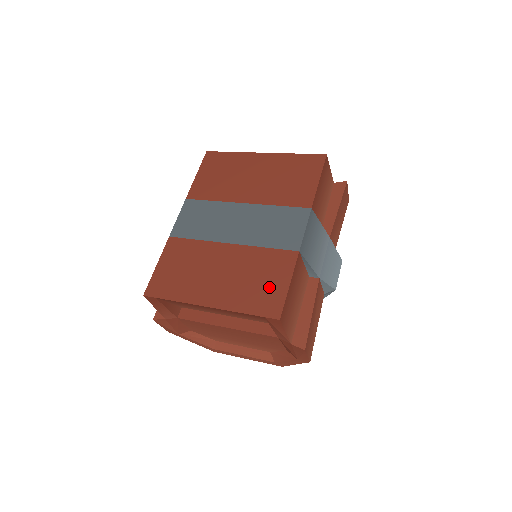
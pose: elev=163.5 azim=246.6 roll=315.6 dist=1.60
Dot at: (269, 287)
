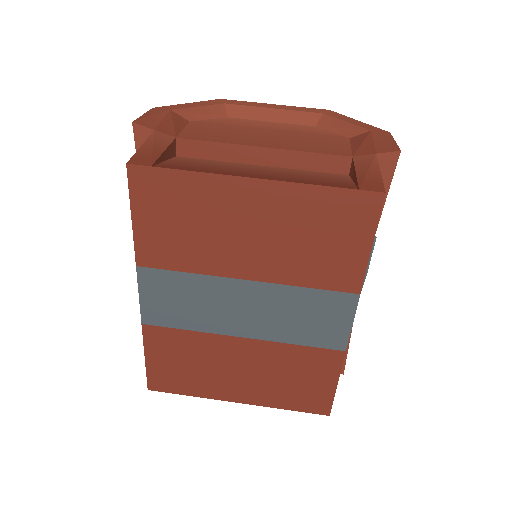
Dot at: (311, 388)
